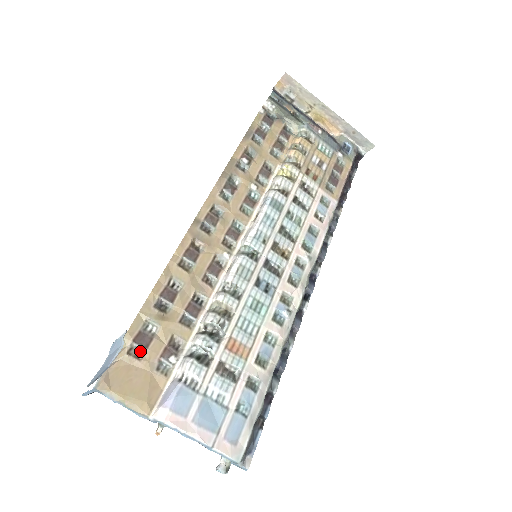
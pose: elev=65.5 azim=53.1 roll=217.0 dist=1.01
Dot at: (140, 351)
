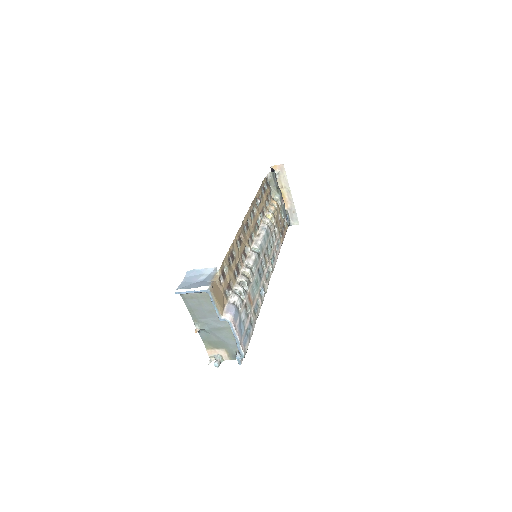
Dot at: (221, 281)
